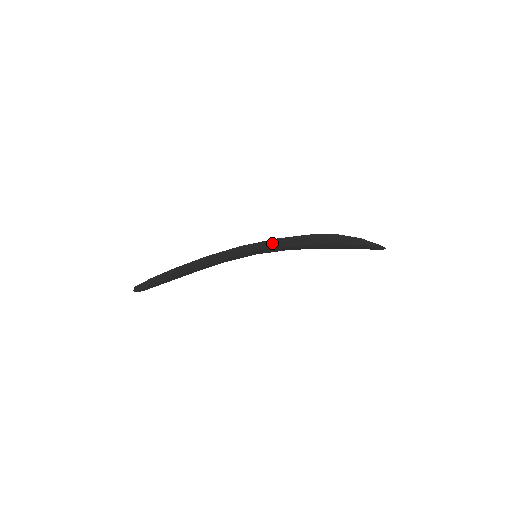
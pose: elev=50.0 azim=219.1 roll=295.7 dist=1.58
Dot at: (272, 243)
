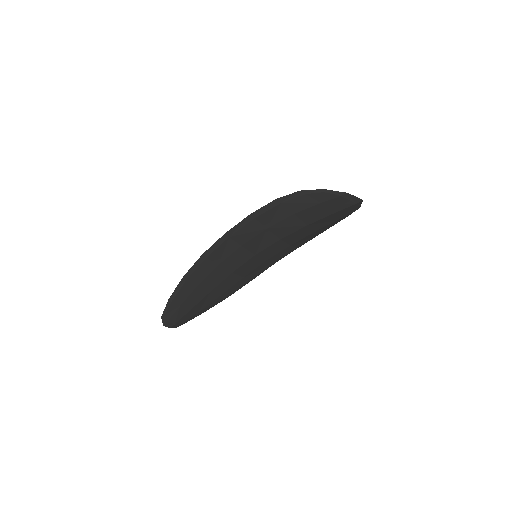
Dot at: (251, 223)
